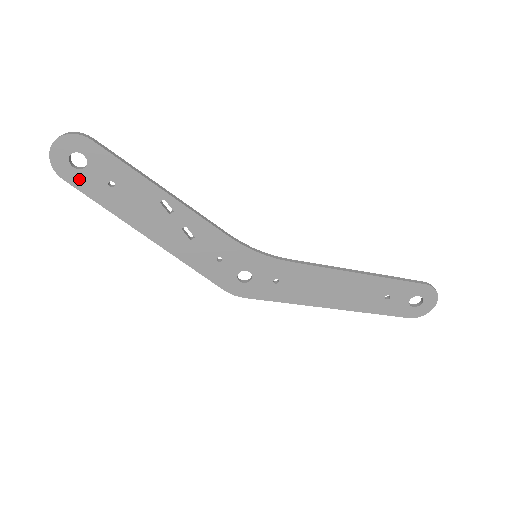
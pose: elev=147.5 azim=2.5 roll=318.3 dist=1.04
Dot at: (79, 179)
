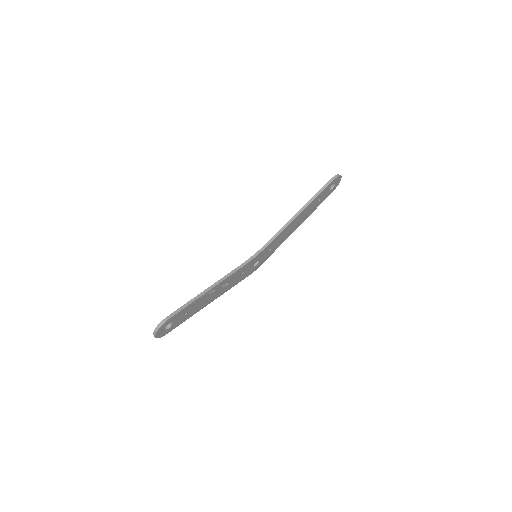
Dot at: (172, 328)
